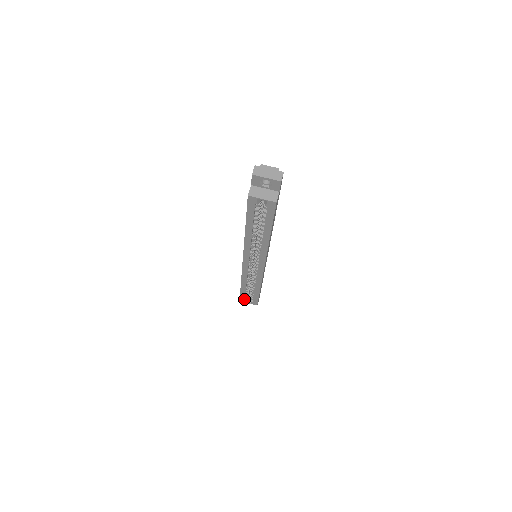
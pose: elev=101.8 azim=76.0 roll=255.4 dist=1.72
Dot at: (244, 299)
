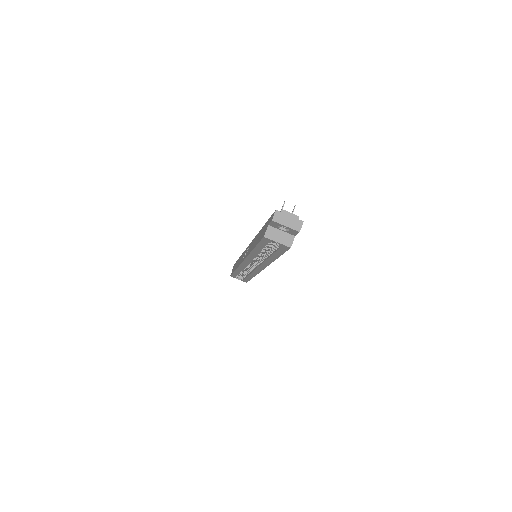
Dot at: (235, 277)
